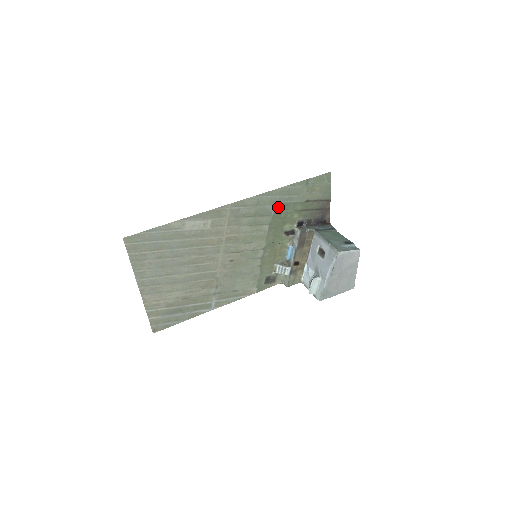
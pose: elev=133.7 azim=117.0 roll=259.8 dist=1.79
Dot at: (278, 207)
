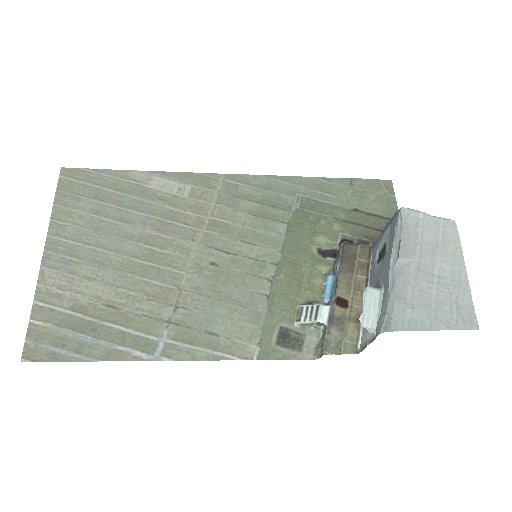
Dot at: (303, 203)
